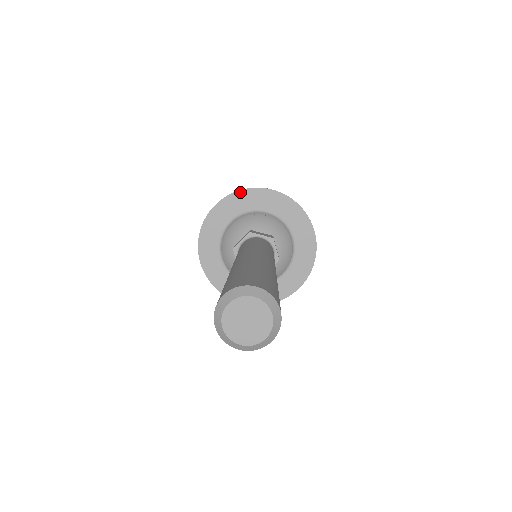
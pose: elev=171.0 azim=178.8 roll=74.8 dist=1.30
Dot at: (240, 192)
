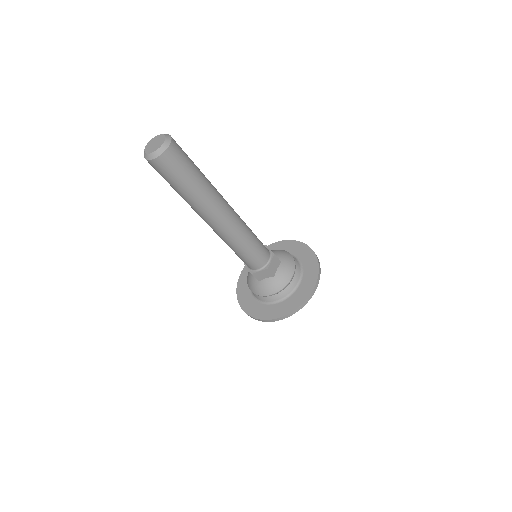
Dot at: (292, 241)
